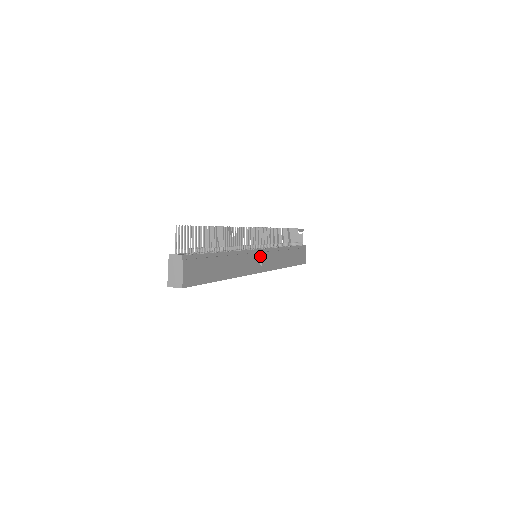
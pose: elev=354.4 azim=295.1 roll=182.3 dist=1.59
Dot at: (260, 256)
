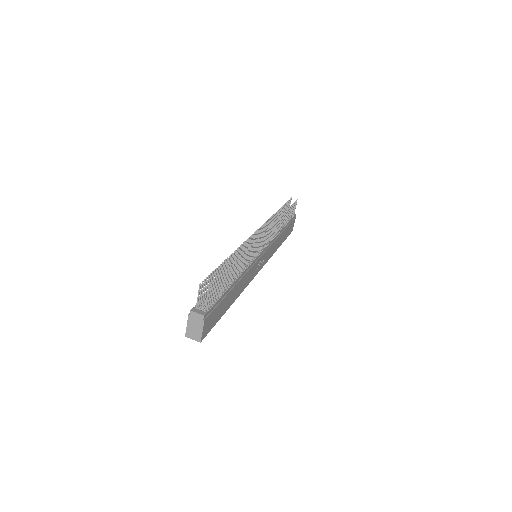
Dot at: (261, 259)
